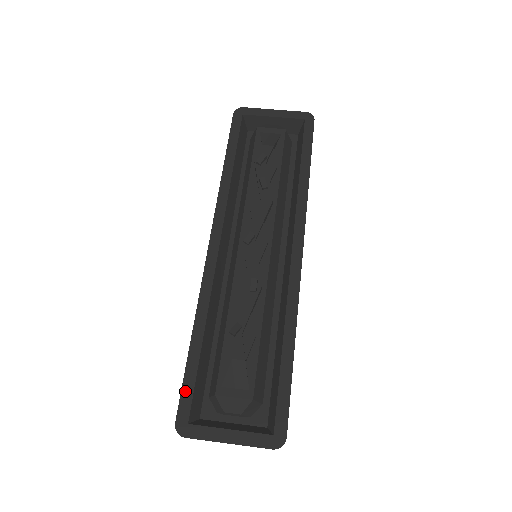
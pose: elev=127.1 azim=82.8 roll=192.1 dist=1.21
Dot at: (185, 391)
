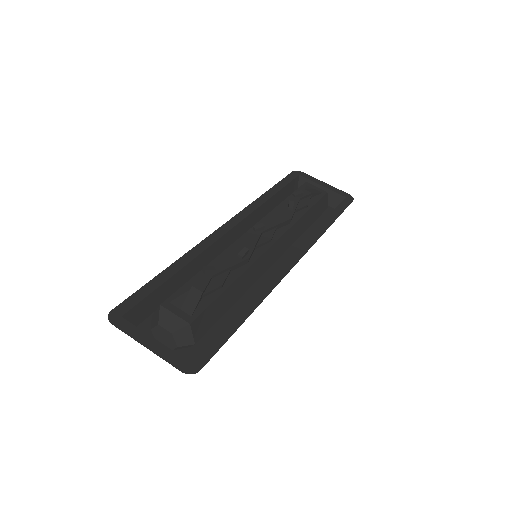
Dot at: (136, 295)
